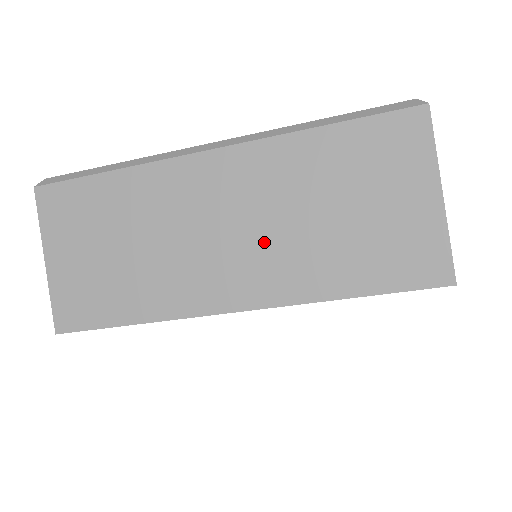
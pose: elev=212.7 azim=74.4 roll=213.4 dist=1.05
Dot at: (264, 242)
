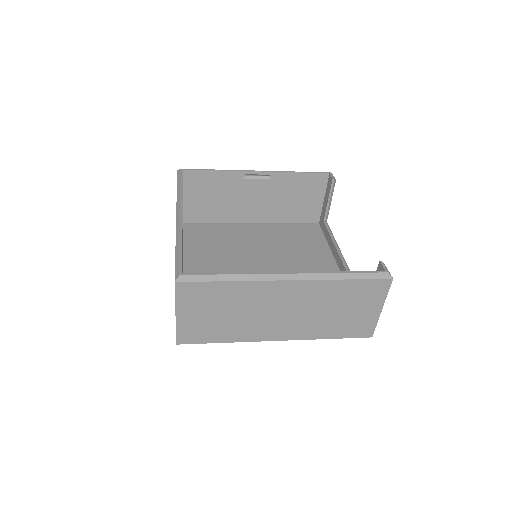
Dot at: (301, 318)
